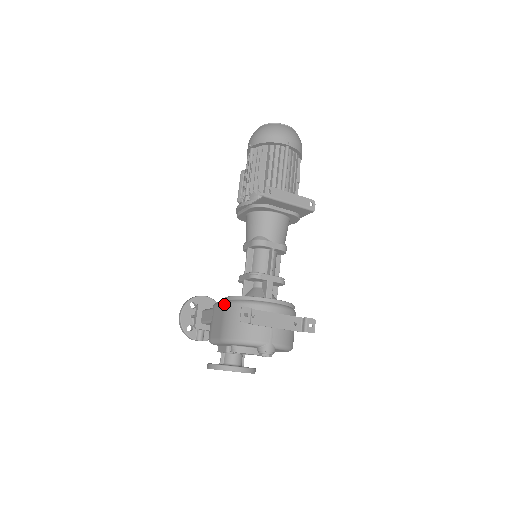
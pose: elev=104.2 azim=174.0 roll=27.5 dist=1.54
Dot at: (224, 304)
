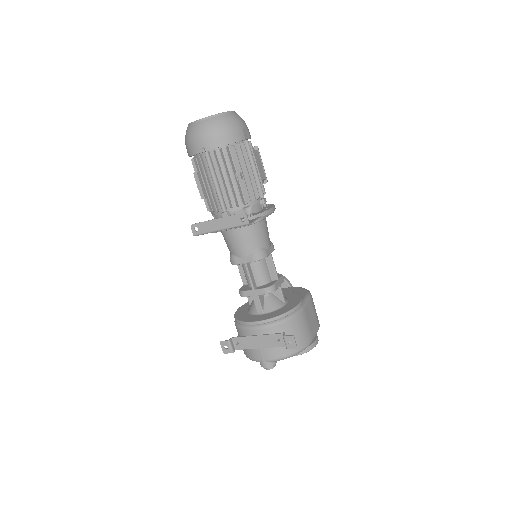
Dot at: occluded
